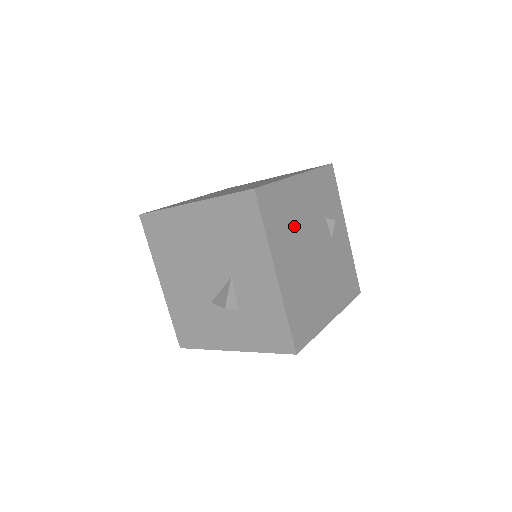
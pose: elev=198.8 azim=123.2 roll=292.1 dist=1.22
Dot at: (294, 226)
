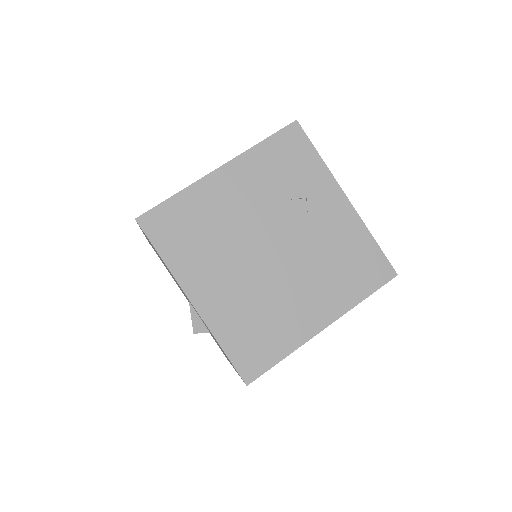
Dot at: (219, 235)
